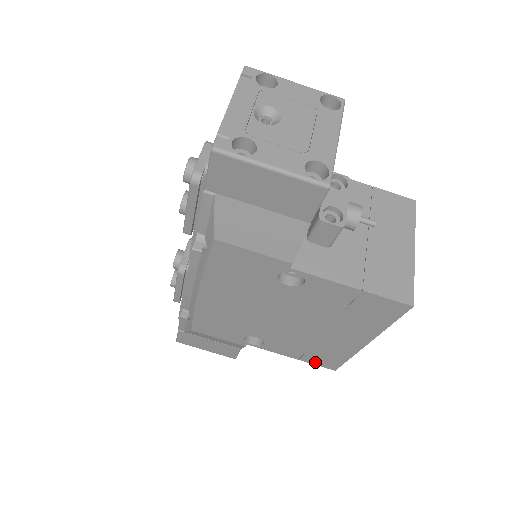
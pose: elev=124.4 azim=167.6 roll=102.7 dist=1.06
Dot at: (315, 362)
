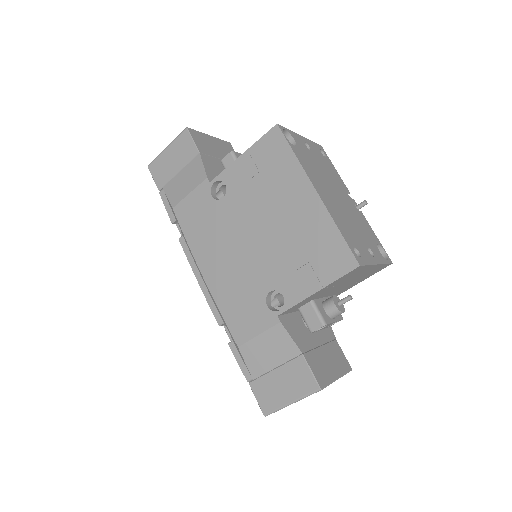
Dot at: (334, 274)
